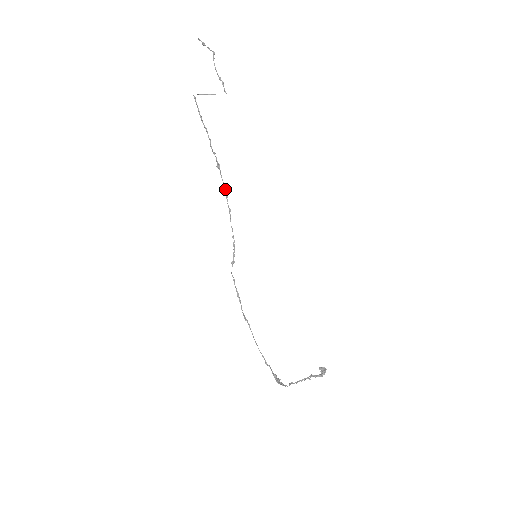
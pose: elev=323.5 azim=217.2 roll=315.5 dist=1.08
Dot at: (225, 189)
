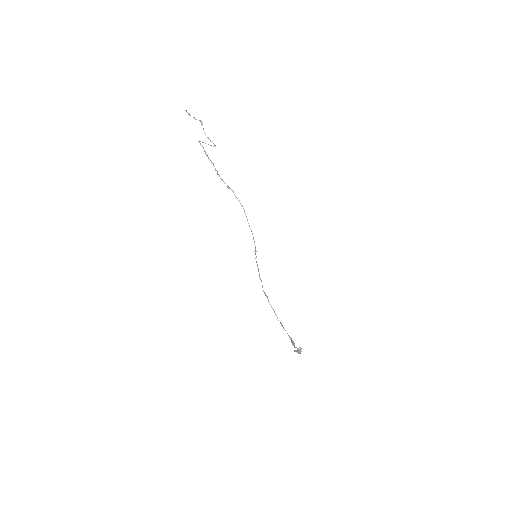
Dot at: occluded
